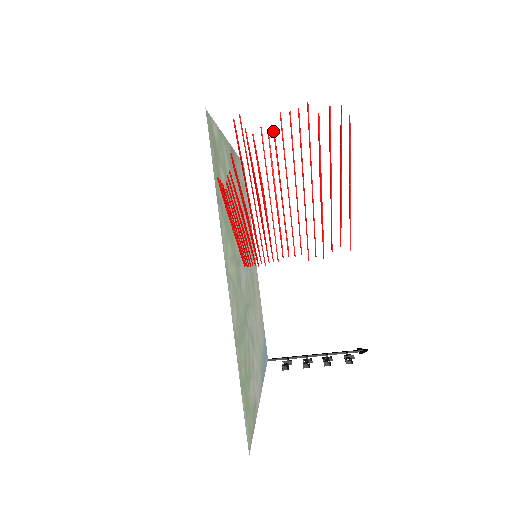
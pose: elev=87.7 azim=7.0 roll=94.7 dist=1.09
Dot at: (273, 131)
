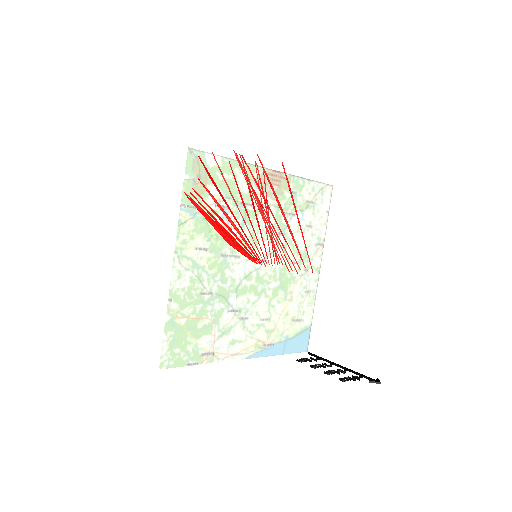
Dot at: (257, 165)
